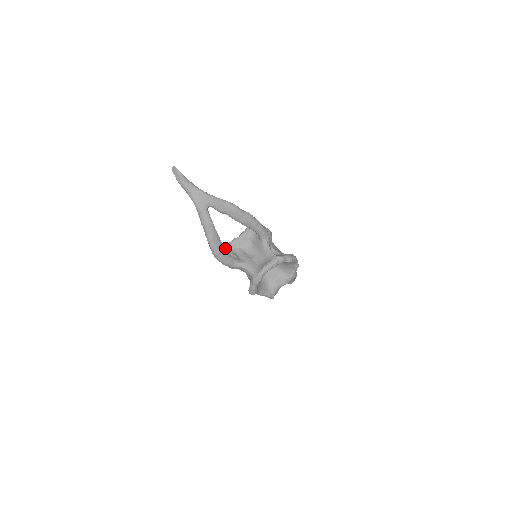
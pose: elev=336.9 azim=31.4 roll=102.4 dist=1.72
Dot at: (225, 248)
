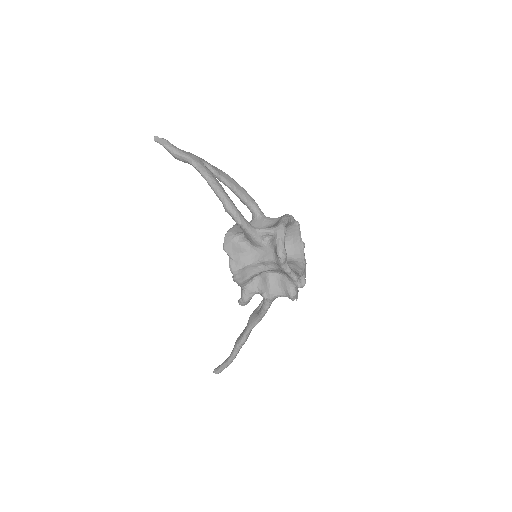
Dot at: occluded
